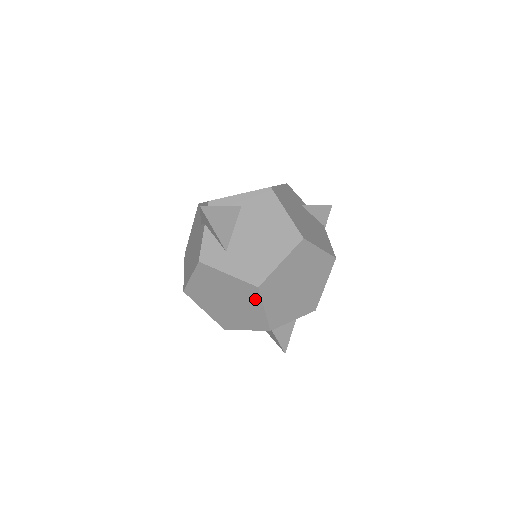
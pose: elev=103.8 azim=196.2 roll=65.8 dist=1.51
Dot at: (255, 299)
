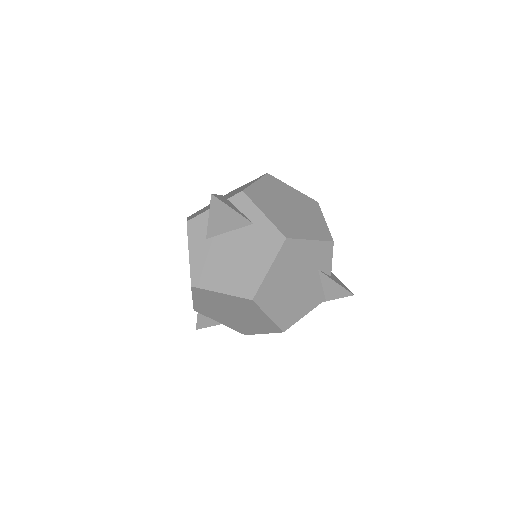
Dot at: occluded
